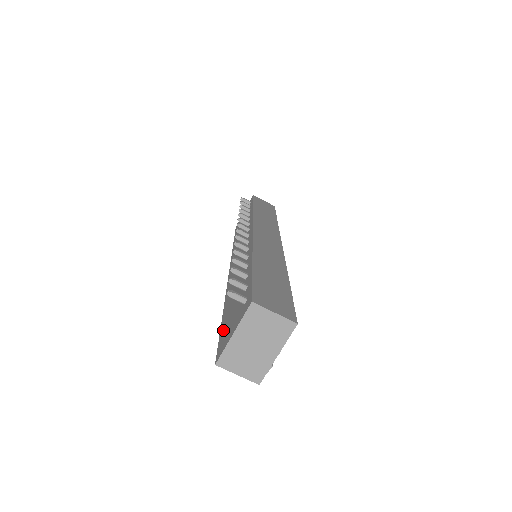
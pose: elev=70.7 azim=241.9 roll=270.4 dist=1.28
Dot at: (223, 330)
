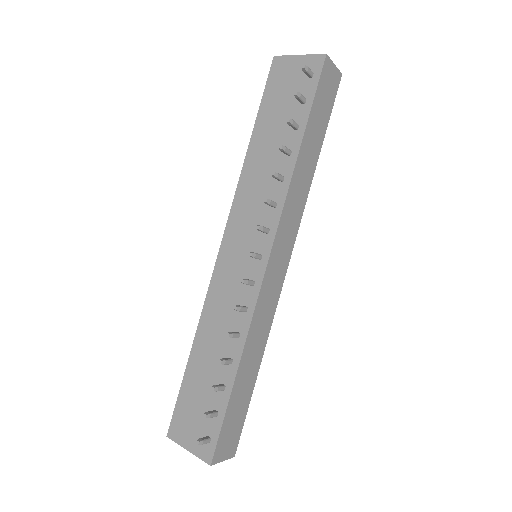
Dot at: (183, 401)
